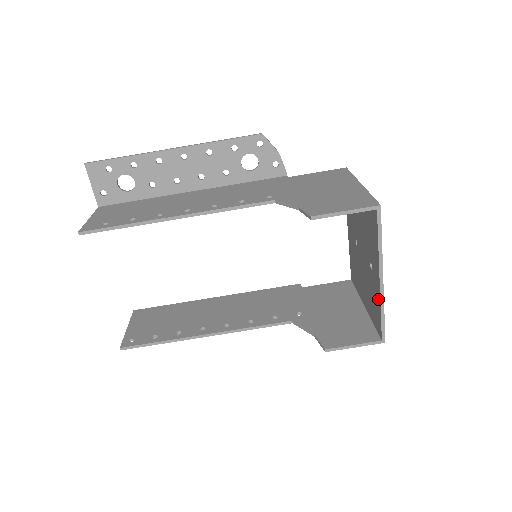
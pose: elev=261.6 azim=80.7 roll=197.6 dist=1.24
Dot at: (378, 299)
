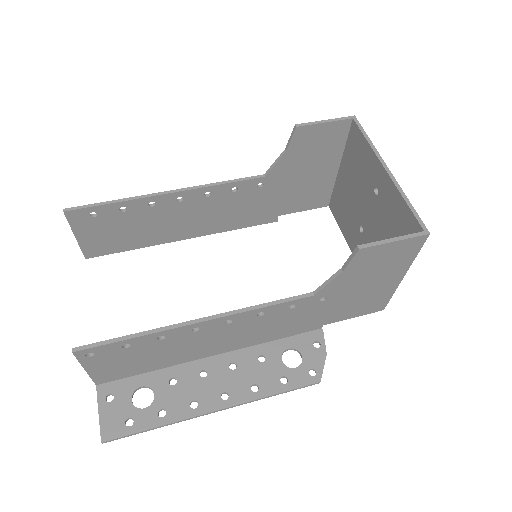
Dot at: (395, 195)
